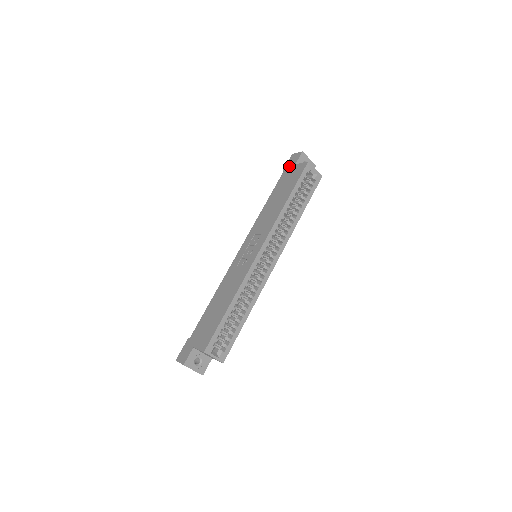
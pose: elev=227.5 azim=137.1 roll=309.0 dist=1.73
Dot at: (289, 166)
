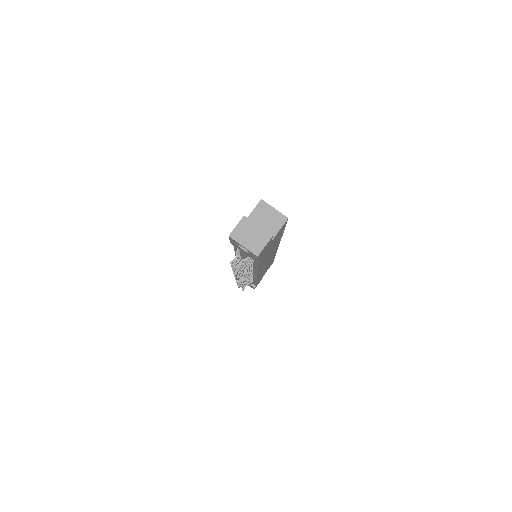
Dot at: occluded
